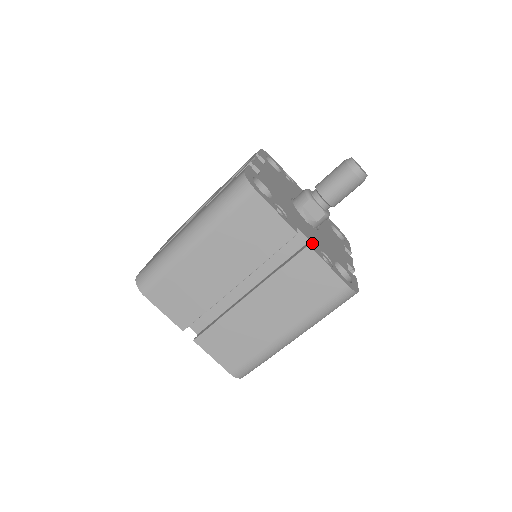
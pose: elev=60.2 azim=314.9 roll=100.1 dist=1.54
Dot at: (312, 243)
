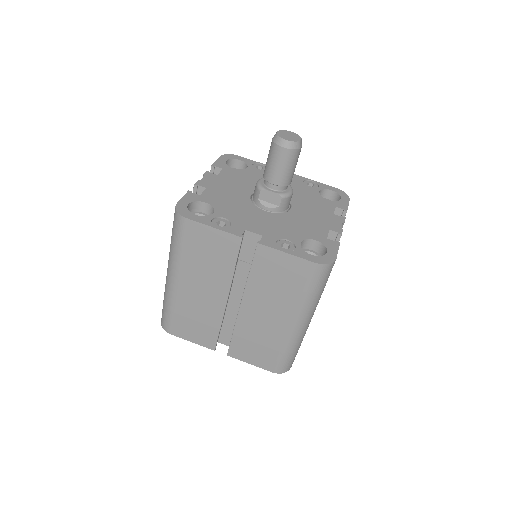
Dot at: (266, 237)
